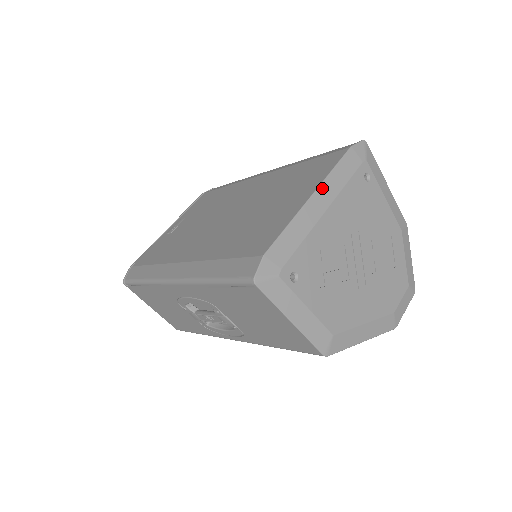
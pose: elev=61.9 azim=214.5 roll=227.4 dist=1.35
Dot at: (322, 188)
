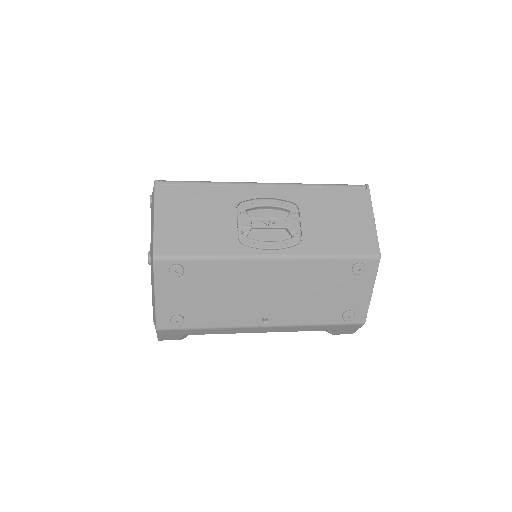
Dot at: occluded
